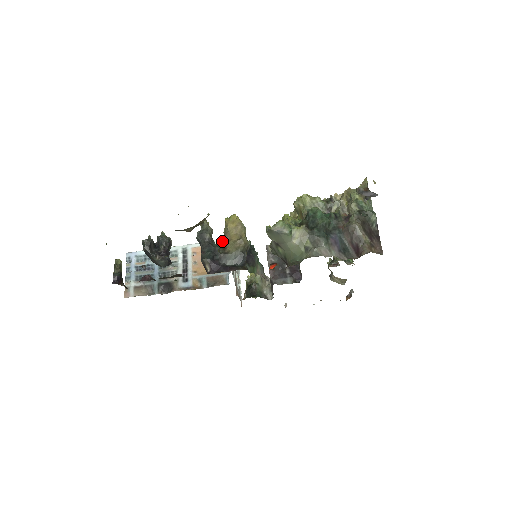
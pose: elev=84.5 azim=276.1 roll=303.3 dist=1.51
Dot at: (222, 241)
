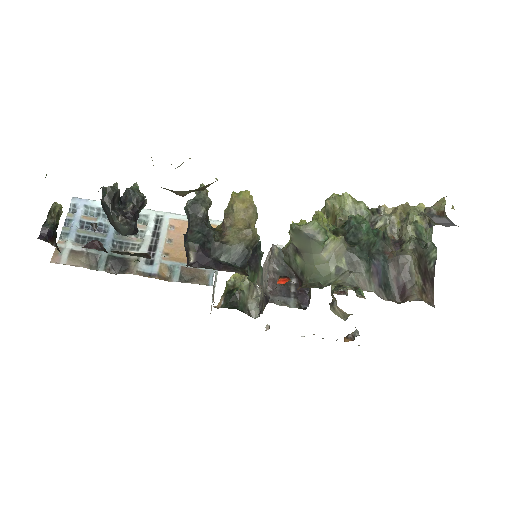
Dot at: (216, 222)
